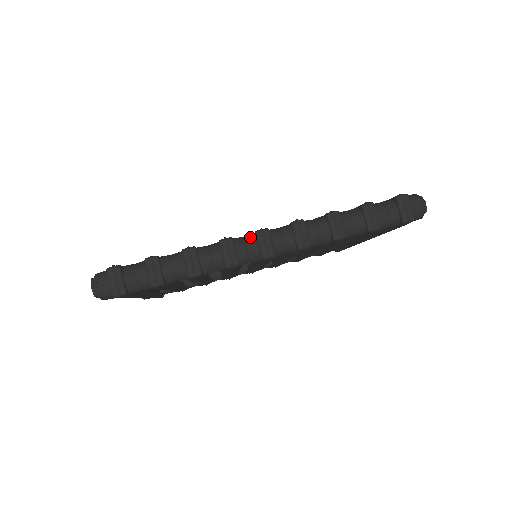
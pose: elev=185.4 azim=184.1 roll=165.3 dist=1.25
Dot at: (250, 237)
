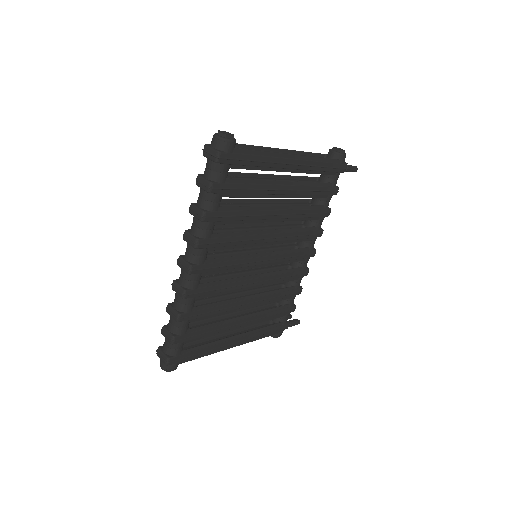
Dot at: (181, 269)
